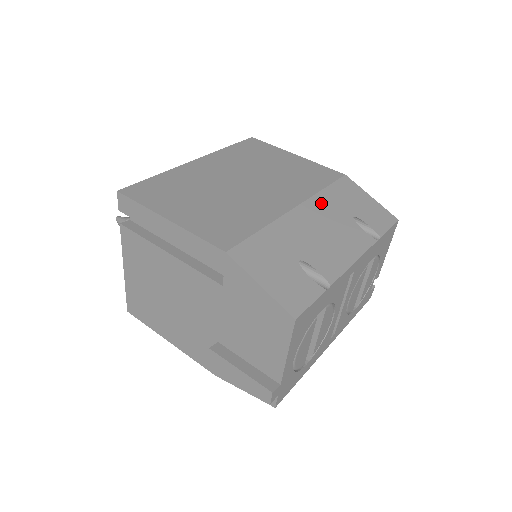
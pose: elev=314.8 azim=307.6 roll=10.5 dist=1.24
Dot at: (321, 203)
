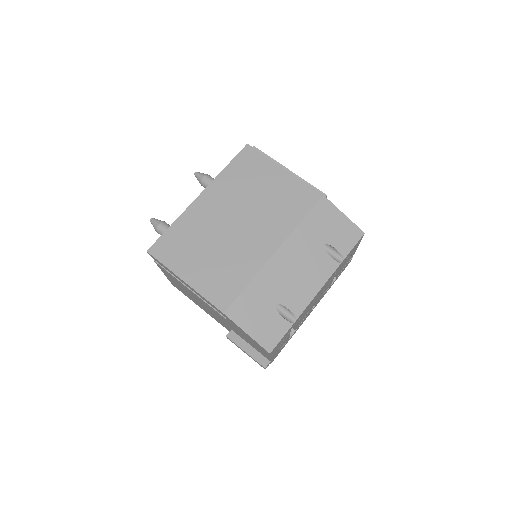
Dot at: (297, 239)
